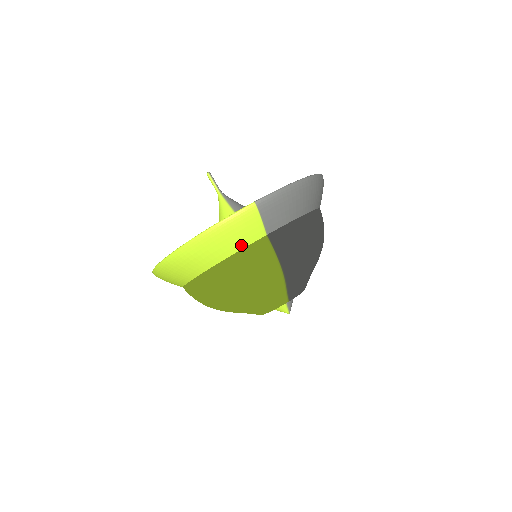
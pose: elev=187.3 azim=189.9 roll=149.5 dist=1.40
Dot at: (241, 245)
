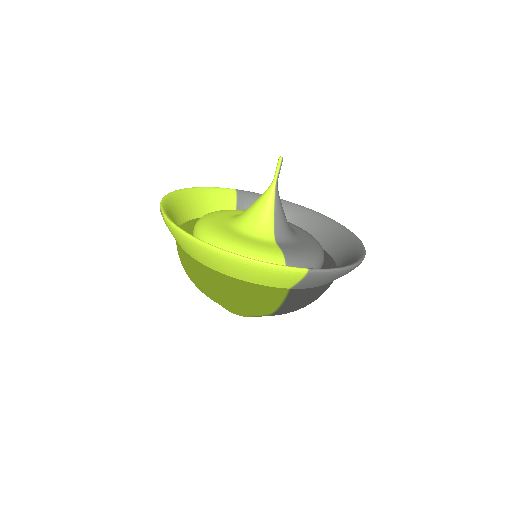
Dot at: (264, 283)
